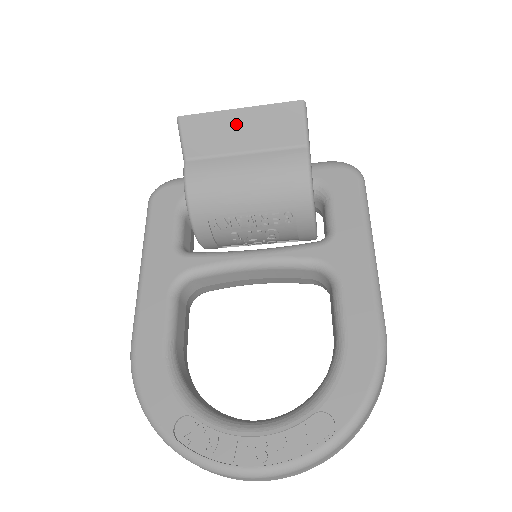
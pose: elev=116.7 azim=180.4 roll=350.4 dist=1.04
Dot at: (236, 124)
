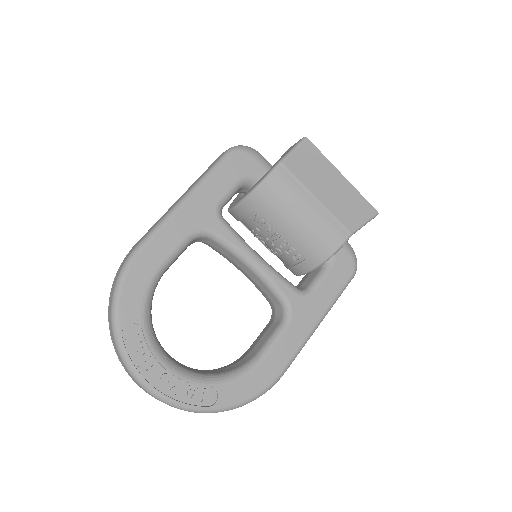
Dot at: (332, 181)
